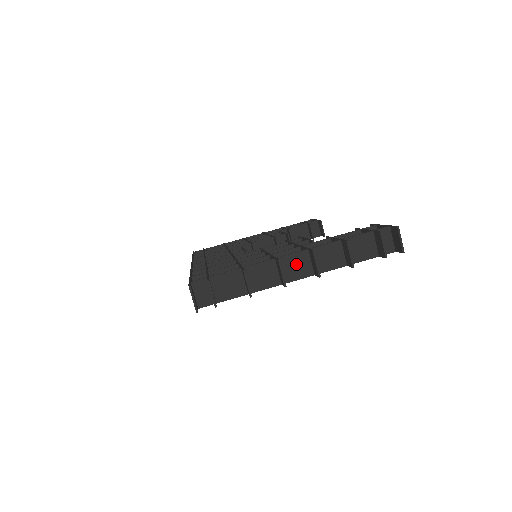
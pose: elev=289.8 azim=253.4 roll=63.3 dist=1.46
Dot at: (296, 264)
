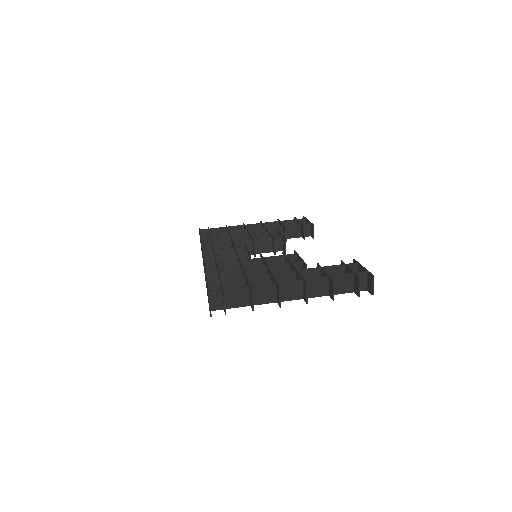
Dot at: (291, 289)
